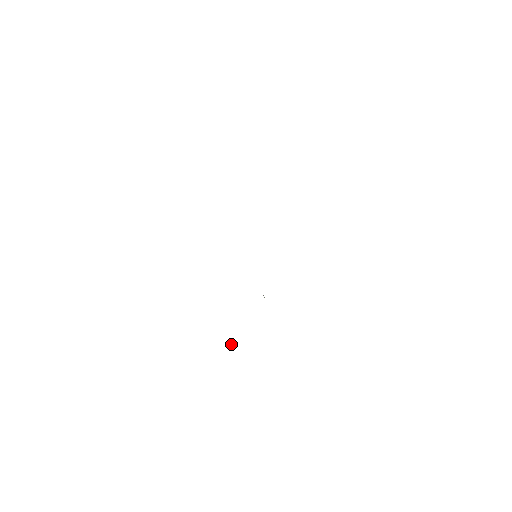
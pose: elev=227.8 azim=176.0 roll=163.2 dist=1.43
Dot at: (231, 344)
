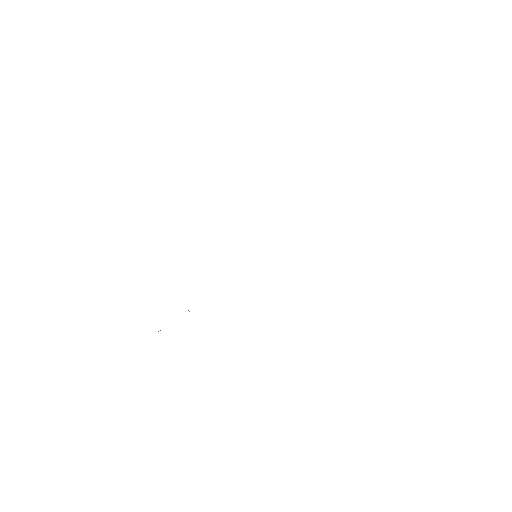
Dot at: (160, 330)
